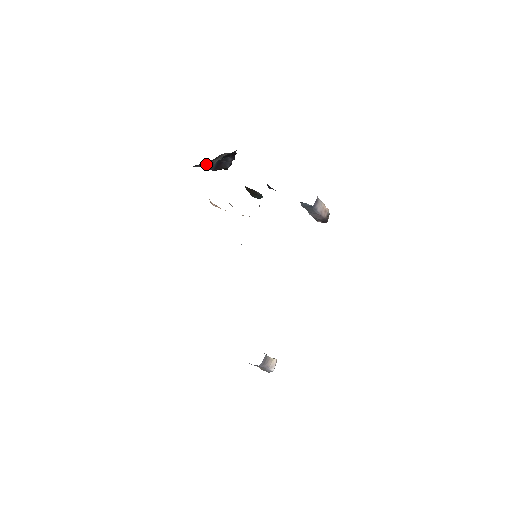
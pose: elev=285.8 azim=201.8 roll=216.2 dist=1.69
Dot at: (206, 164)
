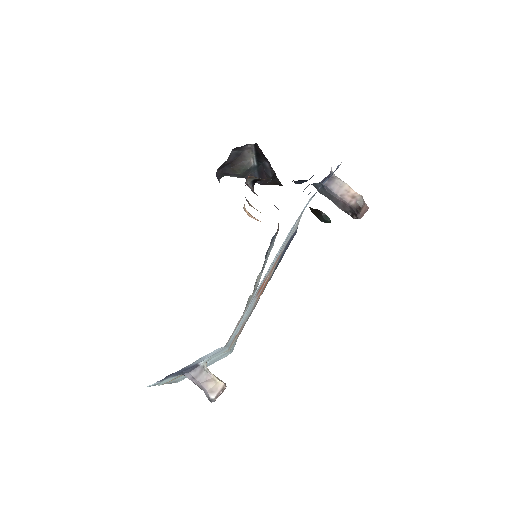
Dot at: (237, 168)
